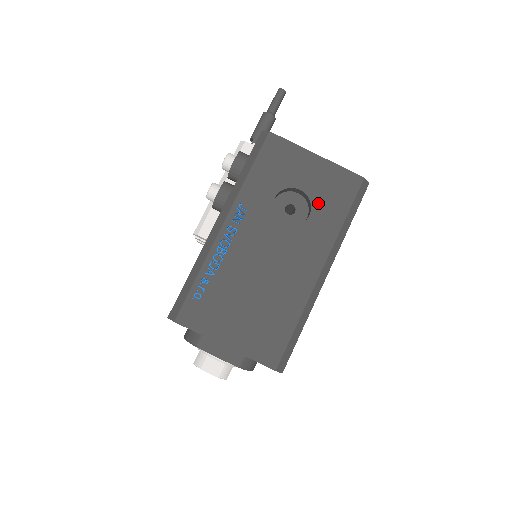
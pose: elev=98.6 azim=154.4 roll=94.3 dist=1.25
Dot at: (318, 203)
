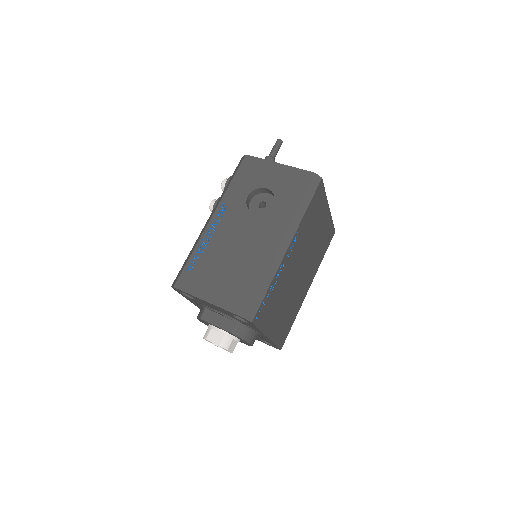
Dot at: (279, 195)
